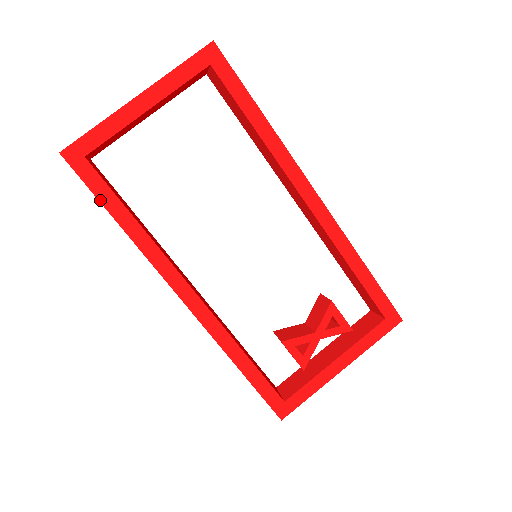
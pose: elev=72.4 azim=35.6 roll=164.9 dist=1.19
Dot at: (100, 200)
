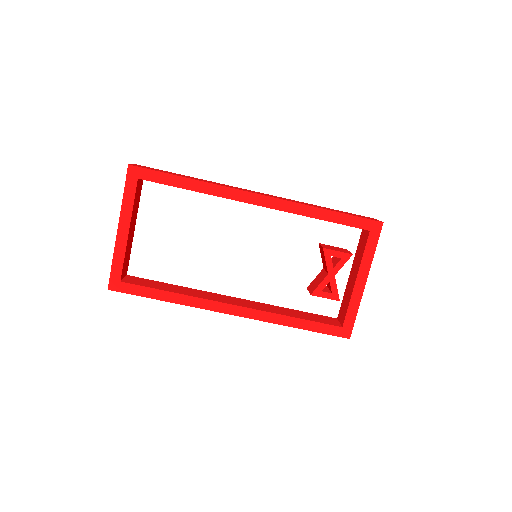
Dot at: (146, 297)
